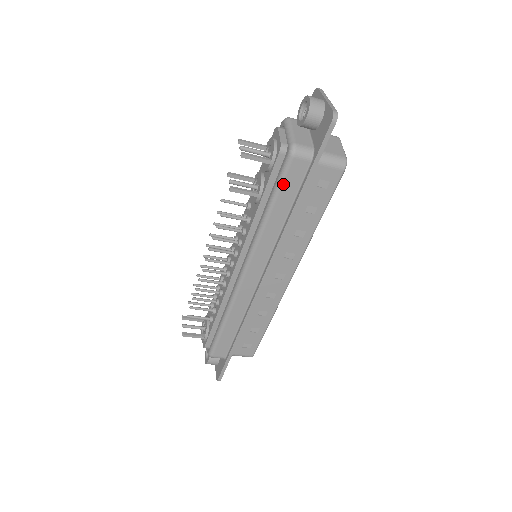
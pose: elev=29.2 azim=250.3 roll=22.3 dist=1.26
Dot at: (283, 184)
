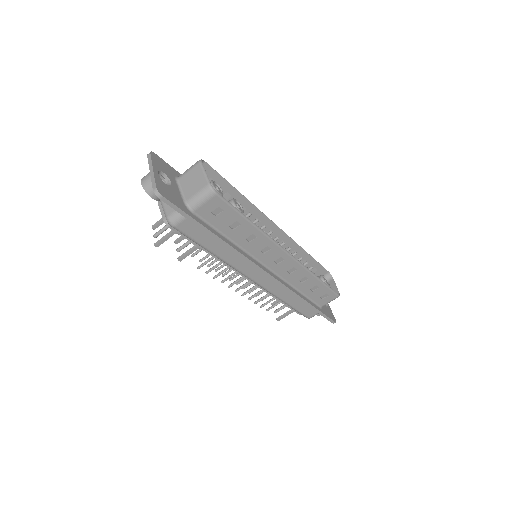
Dot at: (194, 239)
